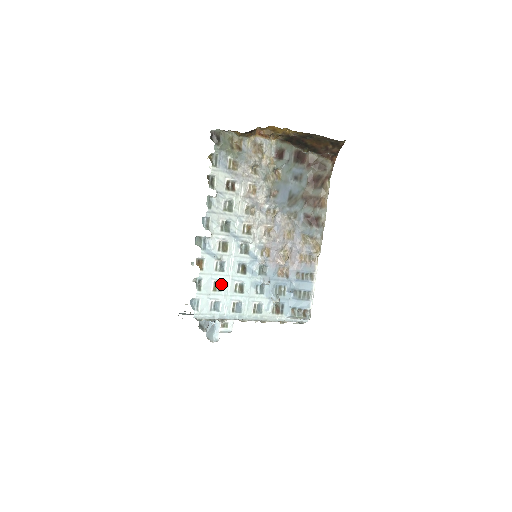
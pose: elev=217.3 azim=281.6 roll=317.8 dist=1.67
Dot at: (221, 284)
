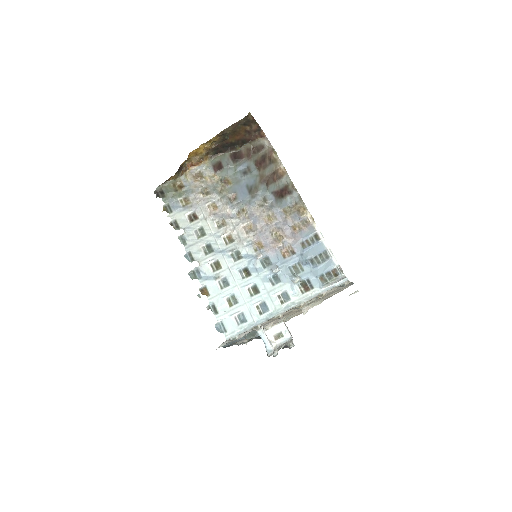
Dot at: (234, 297)
